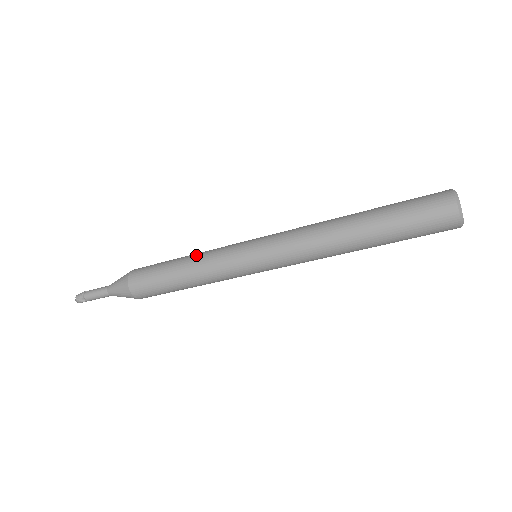
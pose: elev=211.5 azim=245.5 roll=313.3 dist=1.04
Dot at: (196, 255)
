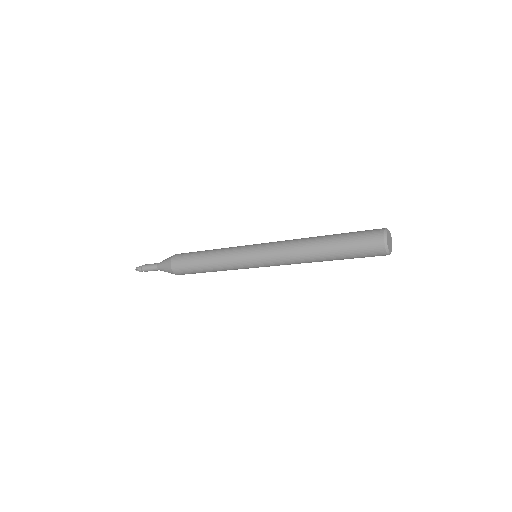
Dot at: occluded
